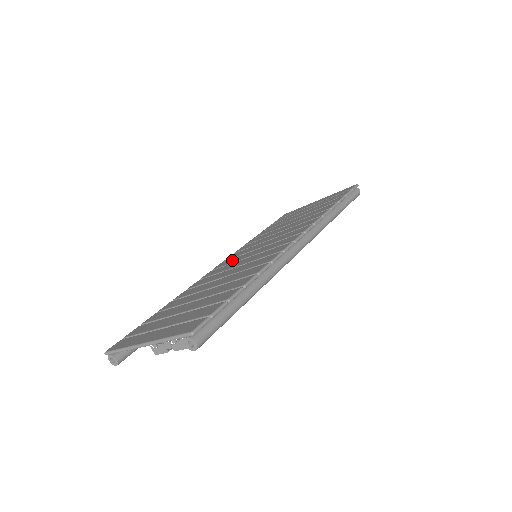
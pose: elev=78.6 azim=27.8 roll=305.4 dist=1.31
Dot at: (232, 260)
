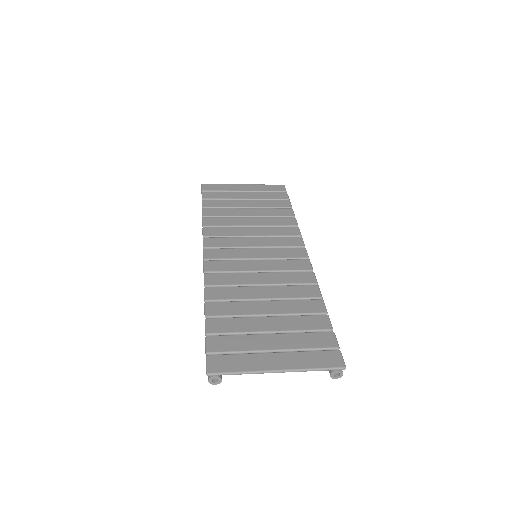
Dot at: (227, 253)
